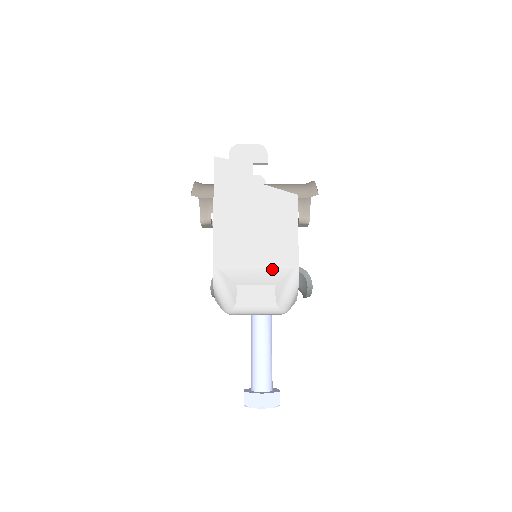
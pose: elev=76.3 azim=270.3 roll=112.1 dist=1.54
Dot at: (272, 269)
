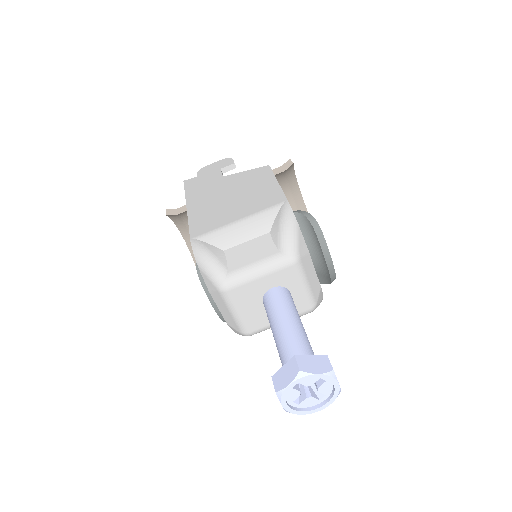
Dot at: (258, 215)
